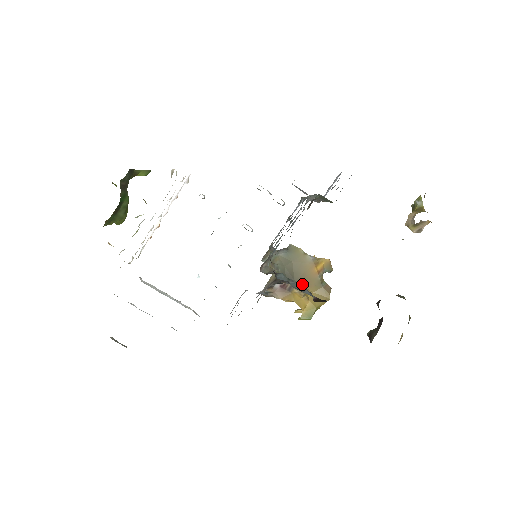
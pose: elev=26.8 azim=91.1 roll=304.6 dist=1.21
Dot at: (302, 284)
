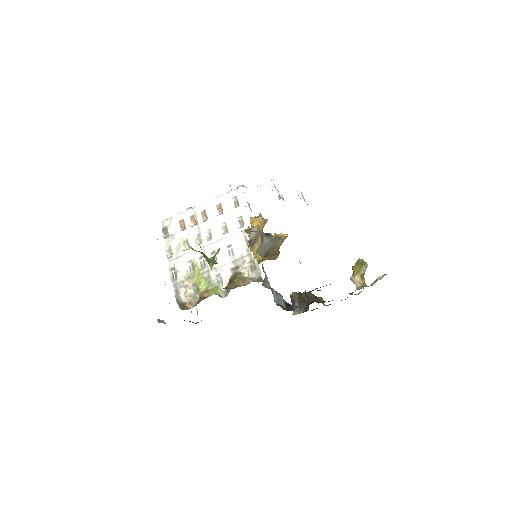
Dot at: occluded
